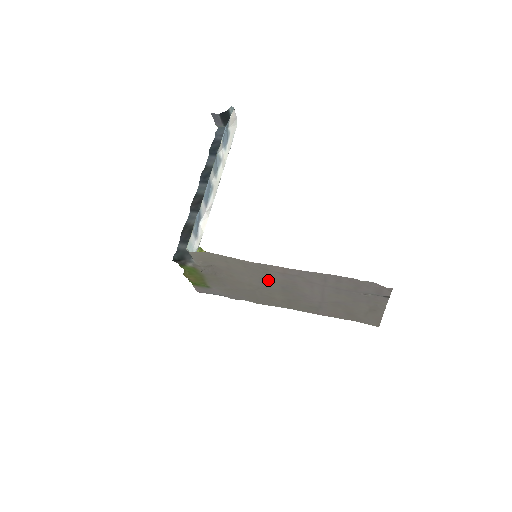
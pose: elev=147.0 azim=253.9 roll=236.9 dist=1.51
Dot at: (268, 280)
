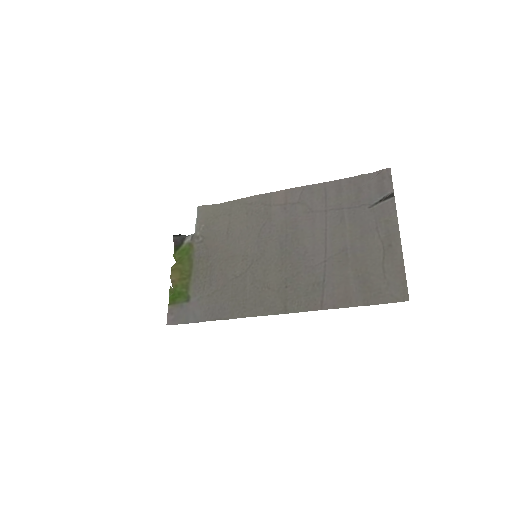
Dot at: (267, 232)
